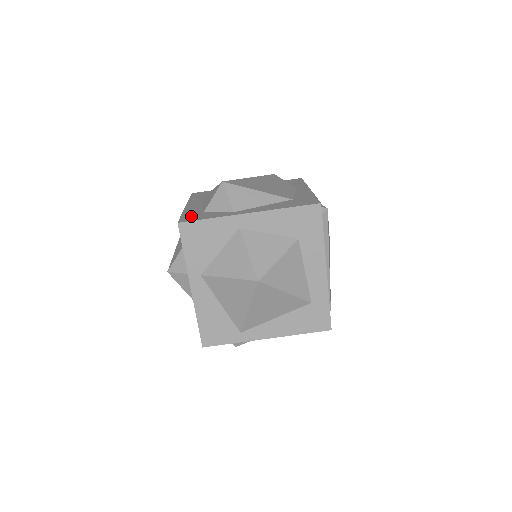
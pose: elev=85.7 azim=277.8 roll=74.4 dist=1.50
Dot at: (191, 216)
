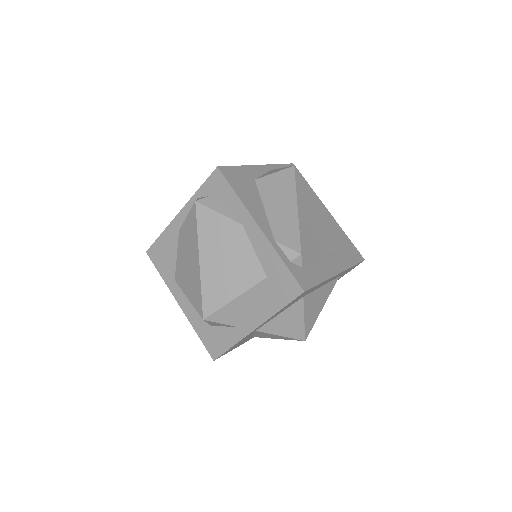
Dot at: (210, 342)
